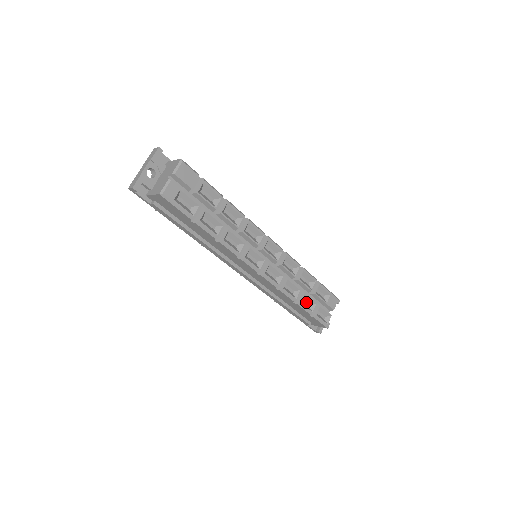
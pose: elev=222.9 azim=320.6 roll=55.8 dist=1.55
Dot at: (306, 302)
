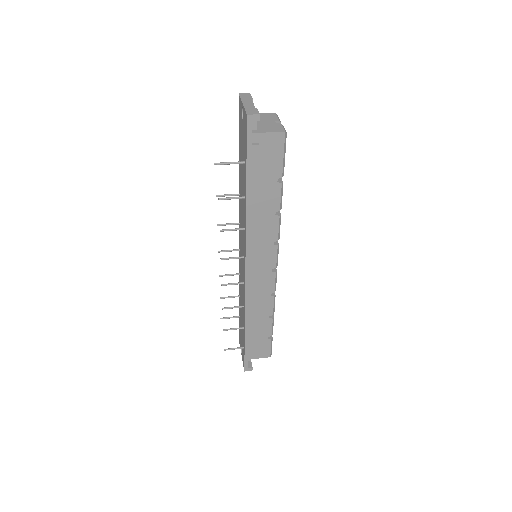
Dot at: occluded
